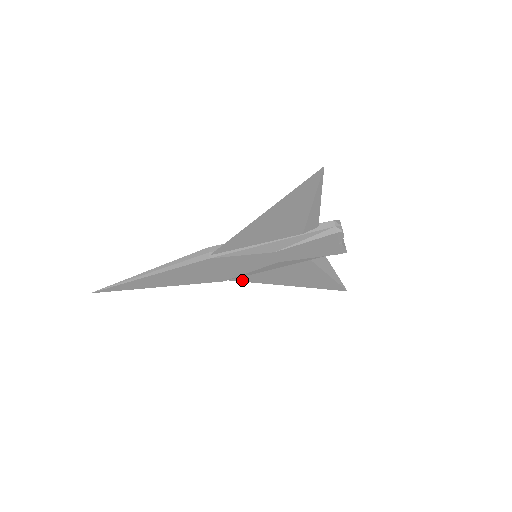
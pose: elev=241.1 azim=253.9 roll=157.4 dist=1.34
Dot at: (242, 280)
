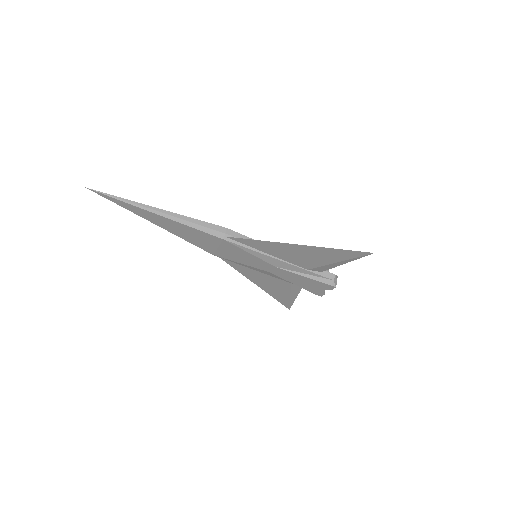
Dot at: (227, 261)
